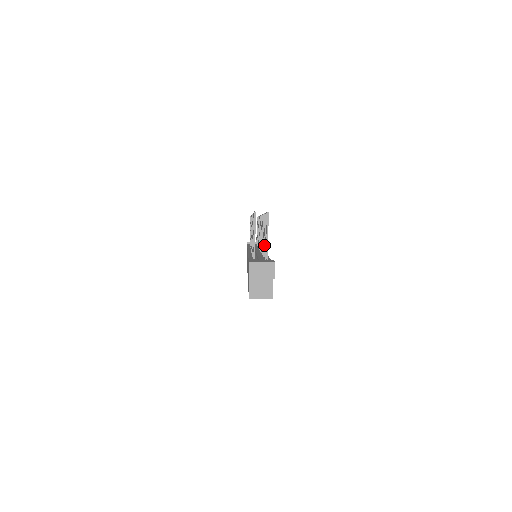
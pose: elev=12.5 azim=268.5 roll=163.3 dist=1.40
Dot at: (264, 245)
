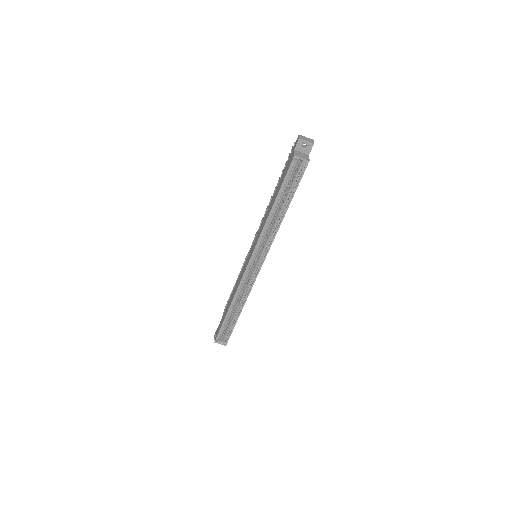
Dot at: occluded
